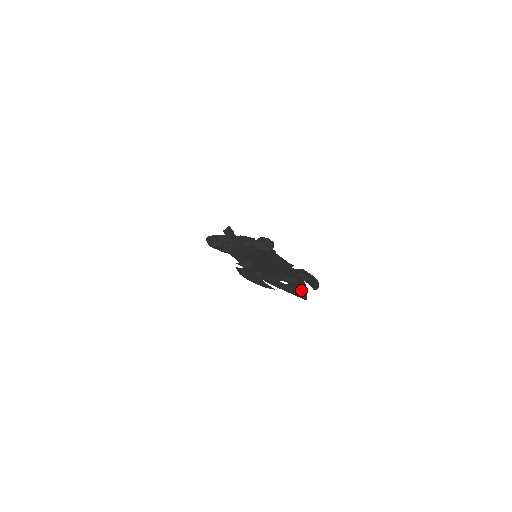
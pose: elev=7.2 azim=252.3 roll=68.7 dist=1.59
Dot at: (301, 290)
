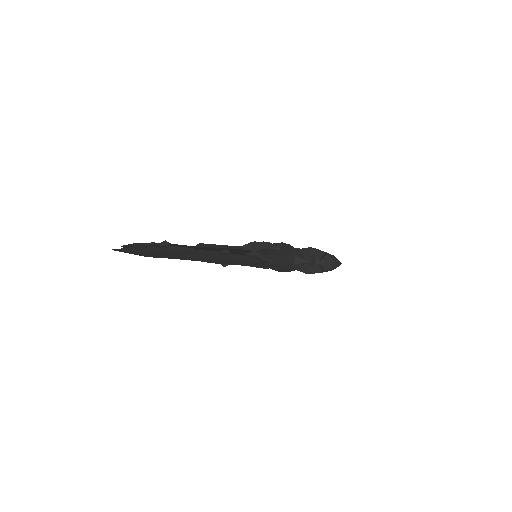
Dot at: (149, 249)
